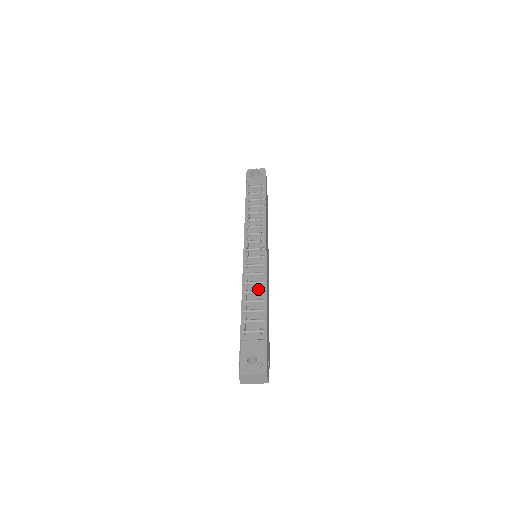
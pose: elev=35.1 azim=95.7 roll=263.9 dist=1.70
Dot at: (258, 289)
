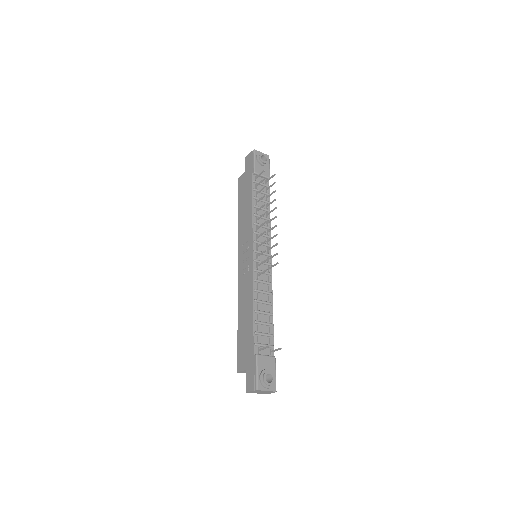
Dot at: (266, 300)
